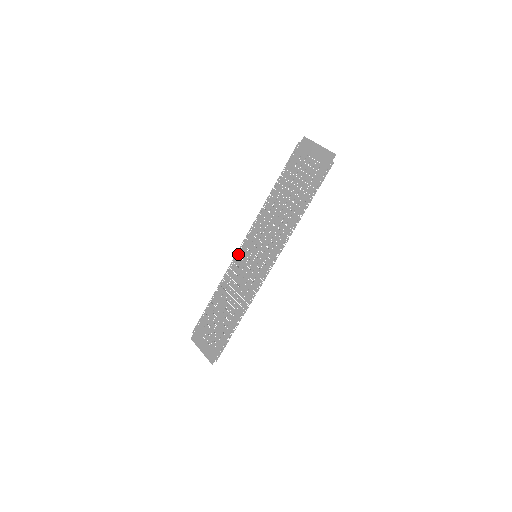
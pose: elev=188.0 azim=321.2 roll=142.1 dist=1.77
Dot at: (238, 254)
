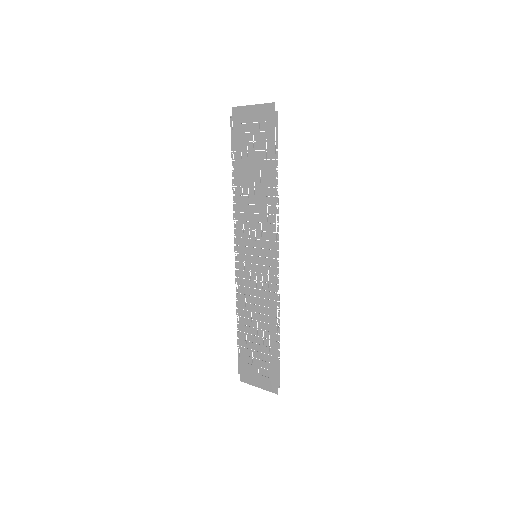
Dot at: (237, 266)
